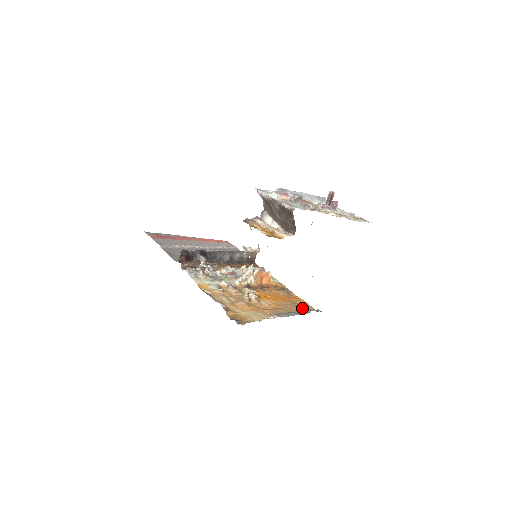
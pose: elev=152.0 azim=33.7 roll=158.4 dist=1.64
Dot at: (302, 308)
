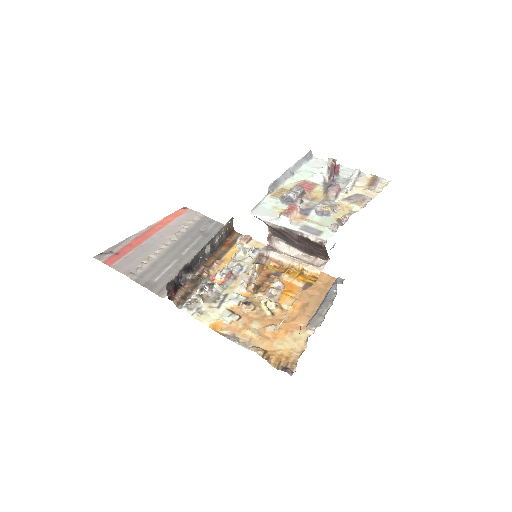
Dot at: (322, 285)
